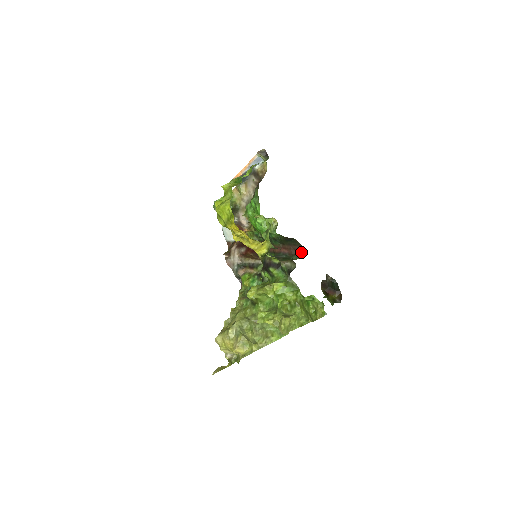
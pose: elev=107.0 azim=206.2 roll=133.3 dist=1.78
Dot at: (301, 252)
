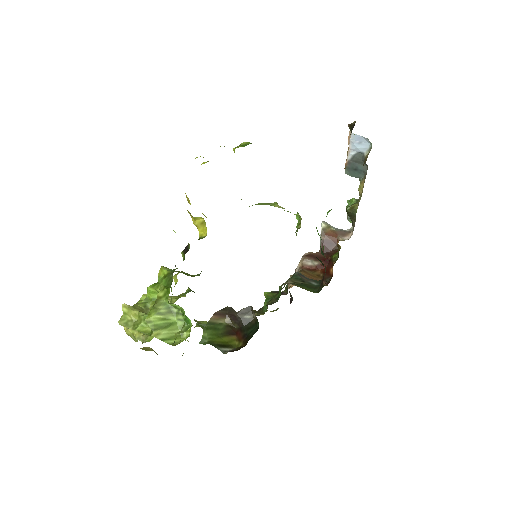
Dot at: occluded
